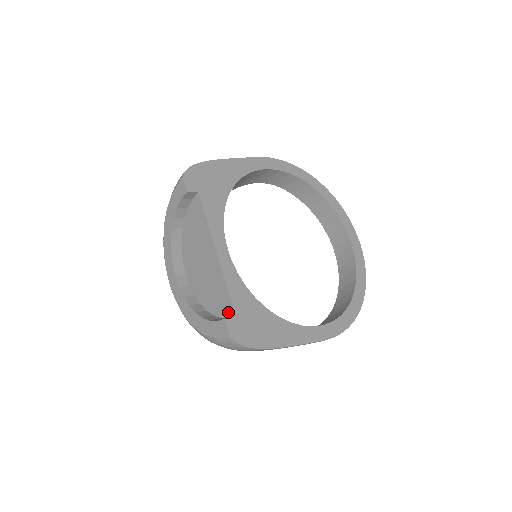
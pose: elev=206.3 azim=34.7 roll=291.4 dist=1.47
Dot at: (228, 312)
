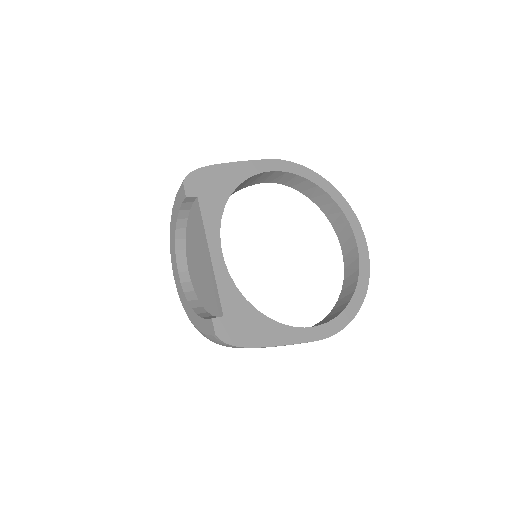
Dot at: (218, 311)
